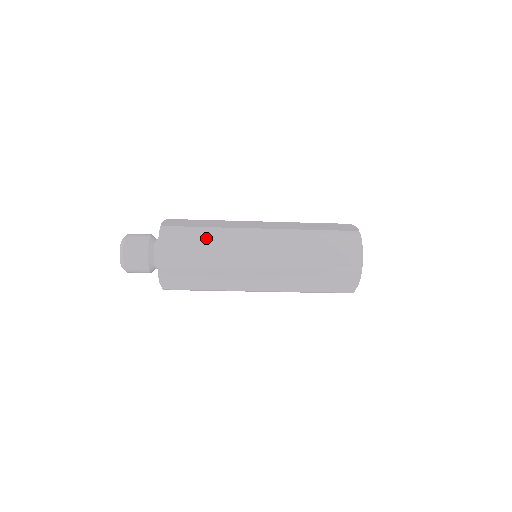
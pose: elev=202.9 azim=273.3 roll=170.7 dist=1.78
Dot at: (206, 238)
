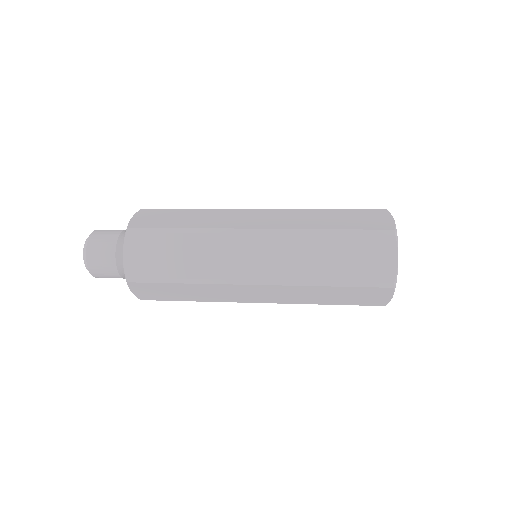
Dot at: (183, 244)
